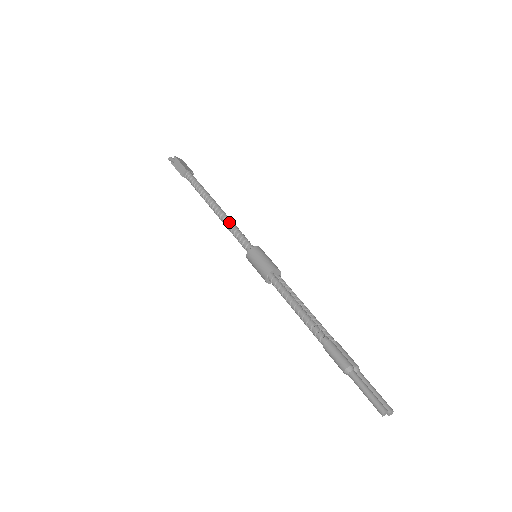
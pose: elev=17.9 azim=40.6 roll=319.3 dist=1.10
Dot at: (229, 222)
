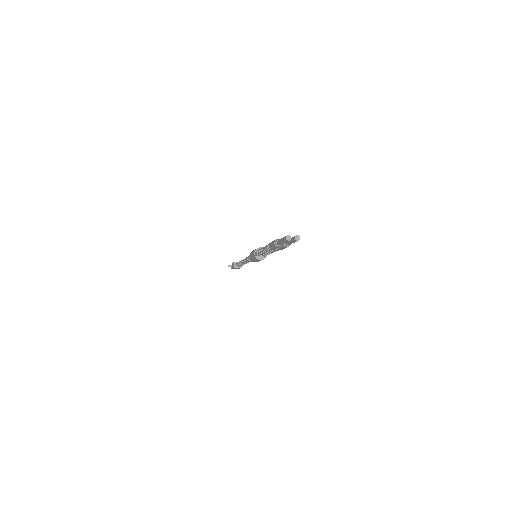
Dot at: (246, 258)
